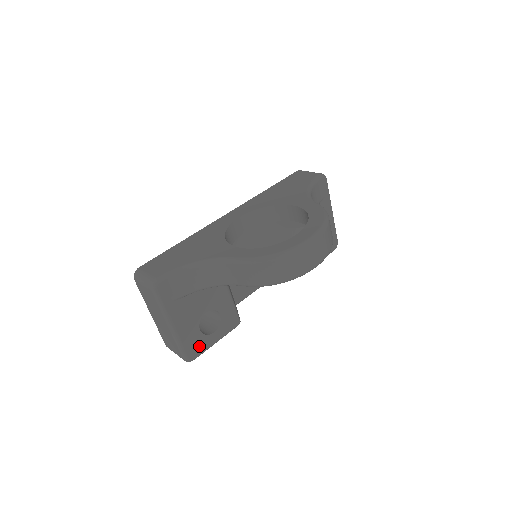
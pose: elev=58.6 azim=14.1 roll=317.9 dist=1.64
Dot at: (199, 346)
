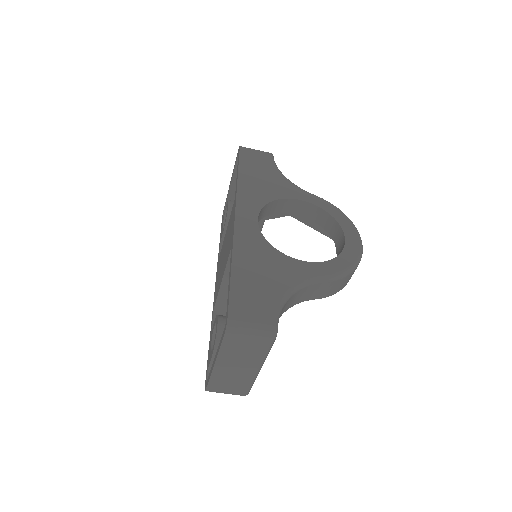
Dot at: occluded
